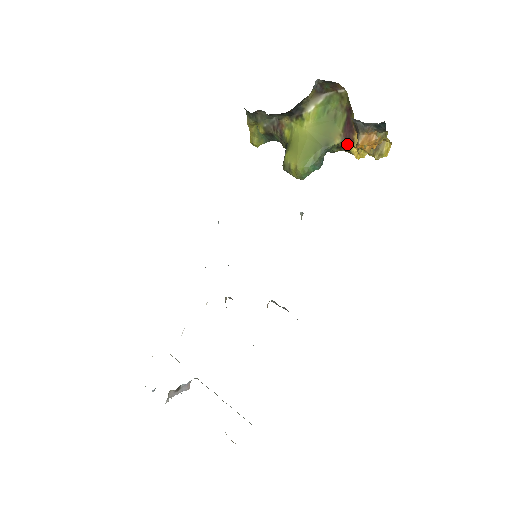
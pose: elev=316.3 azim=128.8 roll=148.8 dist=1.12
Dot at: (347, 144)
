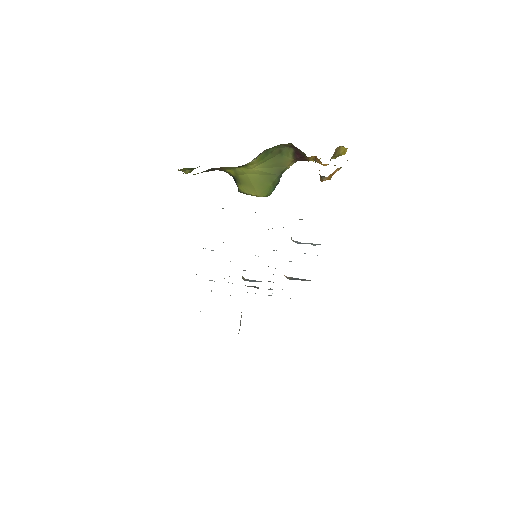
Dot at: occluded
